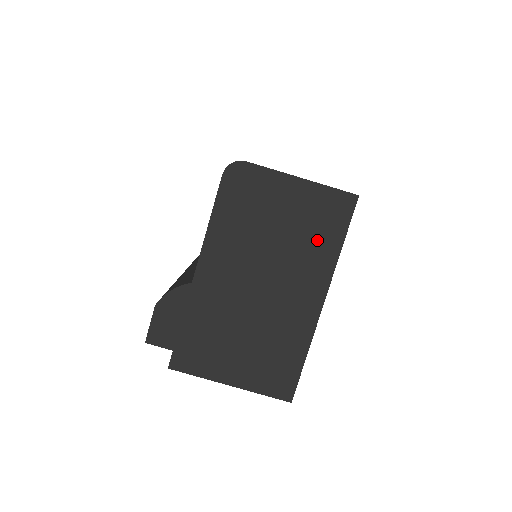
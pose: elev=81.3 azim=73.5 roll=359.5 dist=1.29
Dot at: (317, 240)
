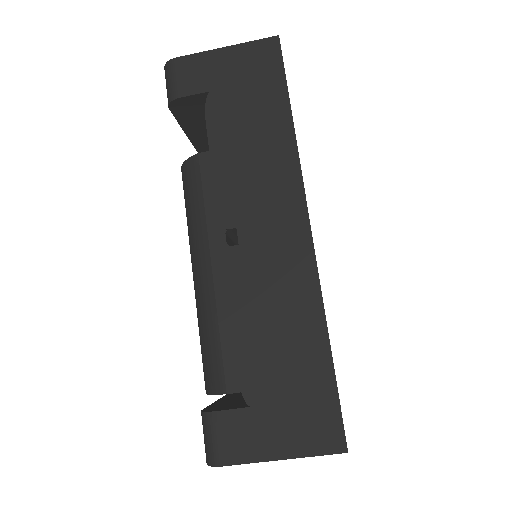
Dot at: occluded
